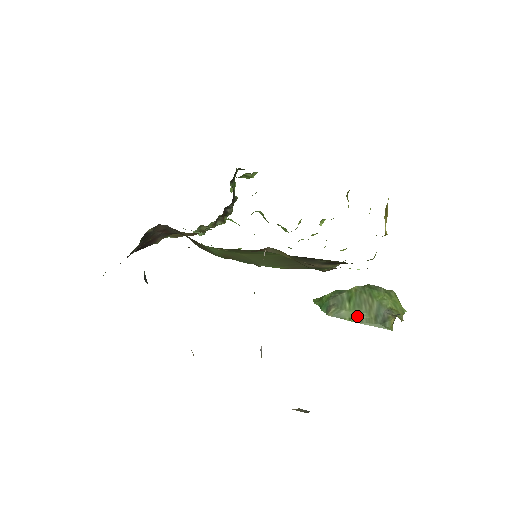
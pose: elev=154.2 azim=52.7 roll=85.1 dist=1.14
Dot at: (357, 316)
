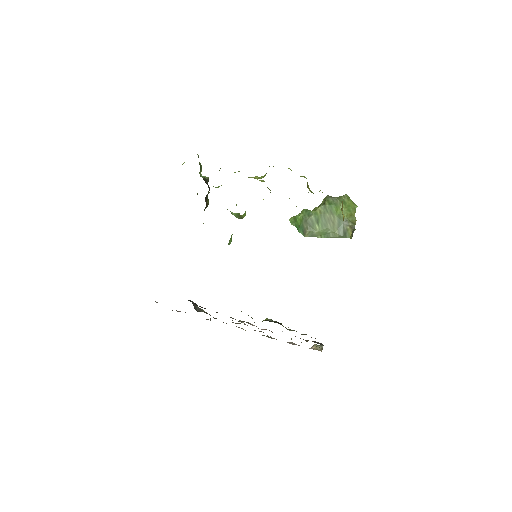
Dot at: (326, 233)
